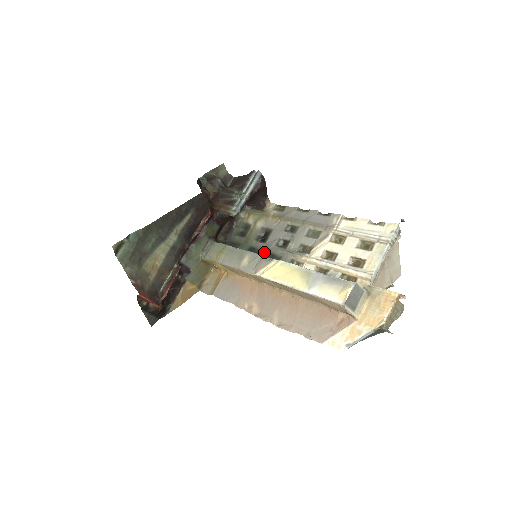
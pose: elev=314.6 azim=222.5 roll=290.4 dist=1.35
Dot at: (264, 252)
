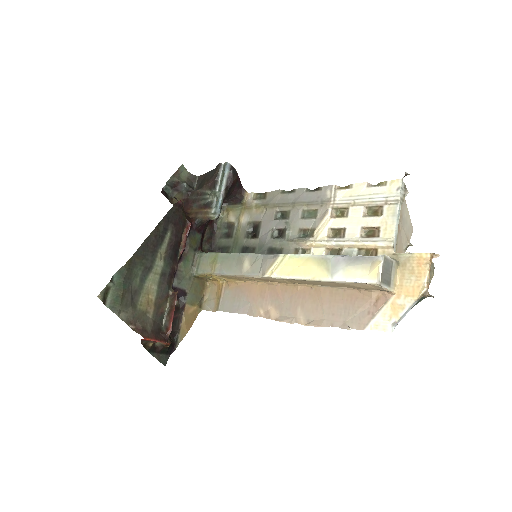
Dot at: (260, 248)
